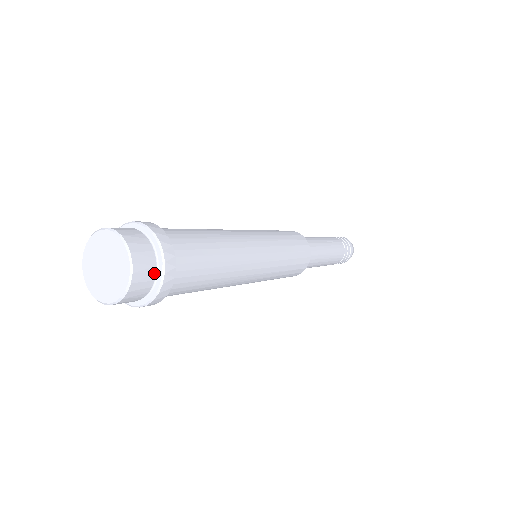
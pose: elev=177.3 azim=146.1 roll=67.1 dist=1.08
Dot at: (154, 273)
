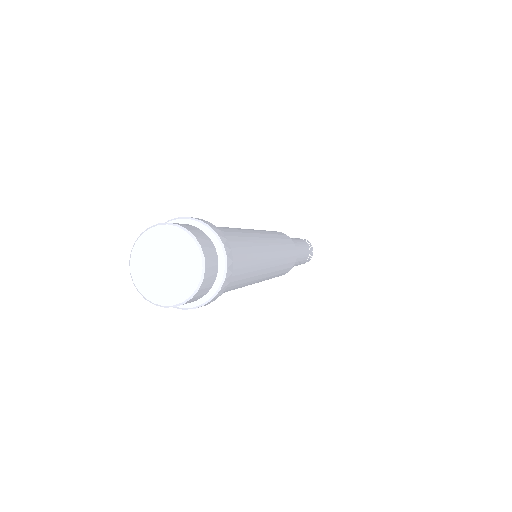
Dot at: (214, 248)
